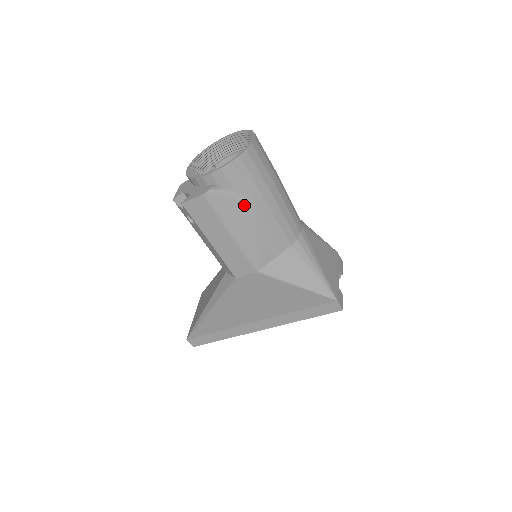
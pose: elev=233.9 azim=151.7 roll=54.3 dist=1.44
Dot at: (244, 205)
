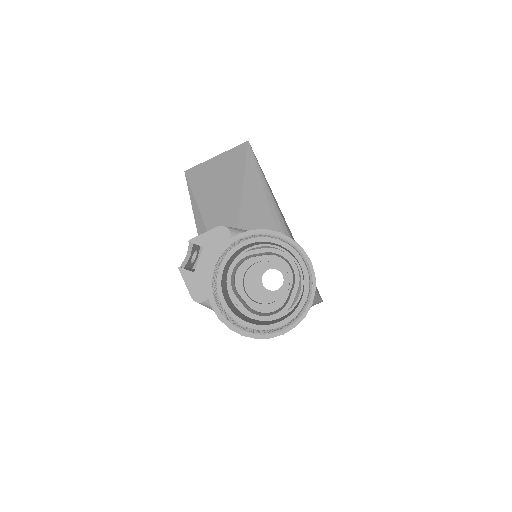
Dot at: occluded
